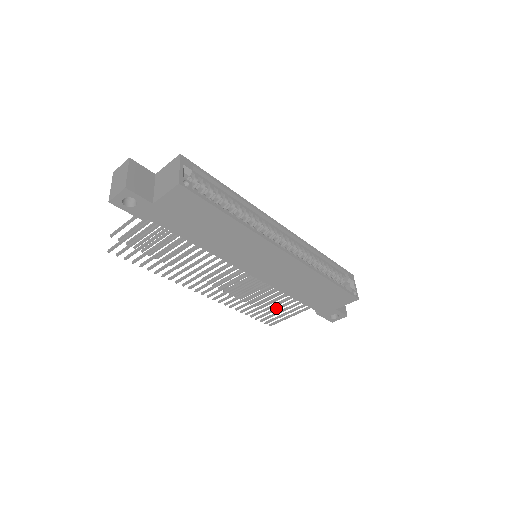
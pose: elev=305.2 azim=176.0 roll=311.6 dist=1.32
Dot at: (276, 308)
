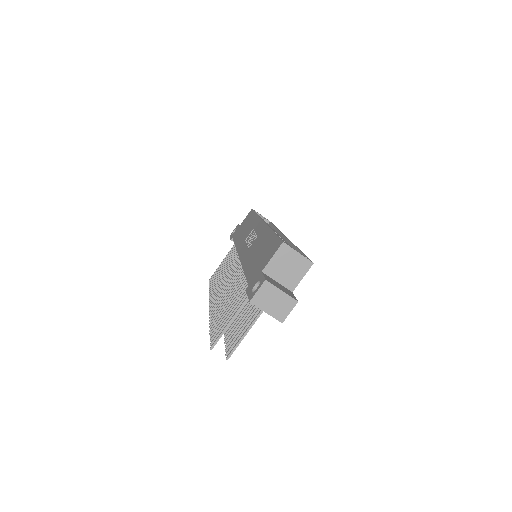
Dot at: occluded
